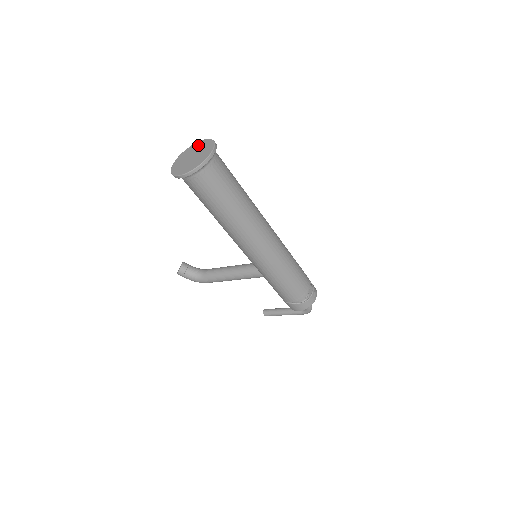
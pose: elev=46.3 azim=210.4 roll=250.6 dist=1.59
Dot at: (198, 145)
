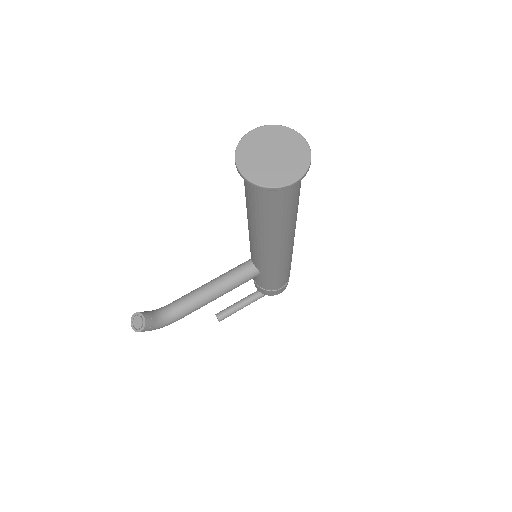
Dot at: (259, 137)
